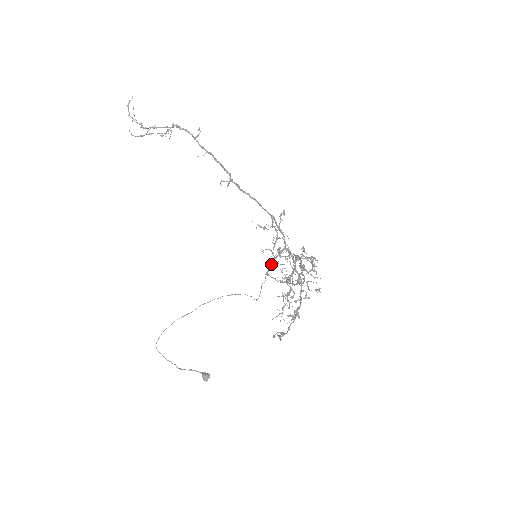
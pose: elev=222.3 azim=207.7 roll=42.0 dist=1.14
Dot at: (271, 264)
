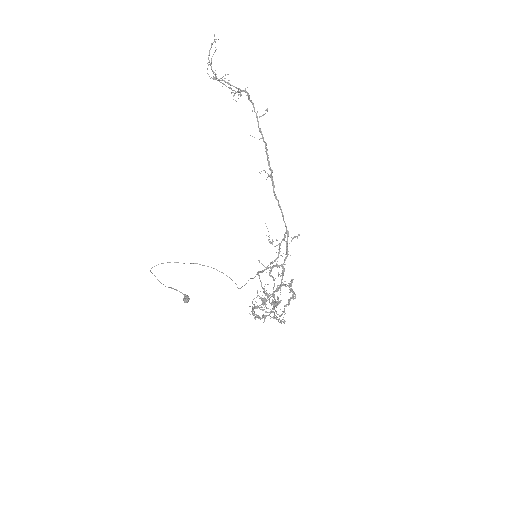
Dot at: occluded
